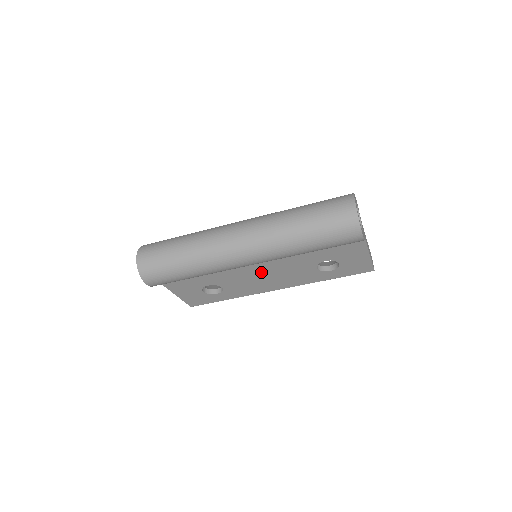
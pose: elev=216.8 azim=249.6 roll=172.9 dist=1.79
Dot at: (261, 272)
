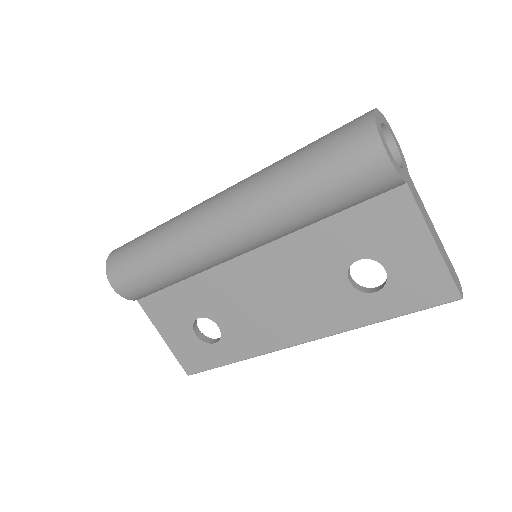
Dot at: (264, 288)
